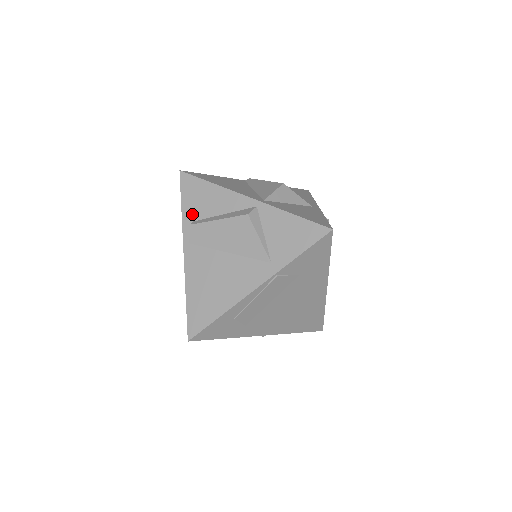
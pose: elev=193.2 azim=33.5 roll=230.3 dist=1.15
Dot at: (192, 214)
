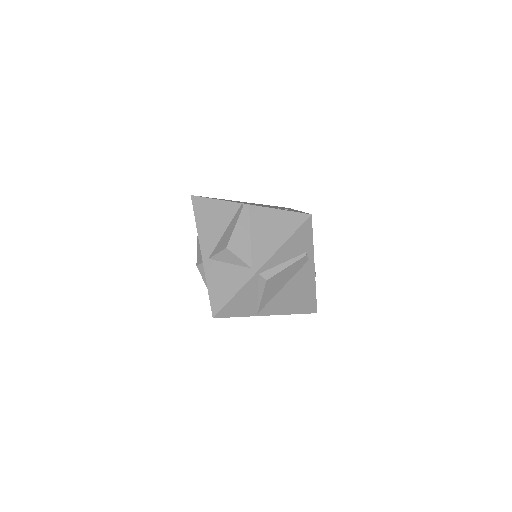
Dot at: occluded
